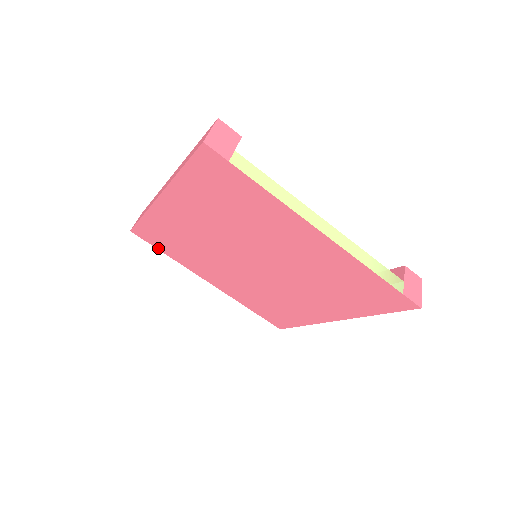
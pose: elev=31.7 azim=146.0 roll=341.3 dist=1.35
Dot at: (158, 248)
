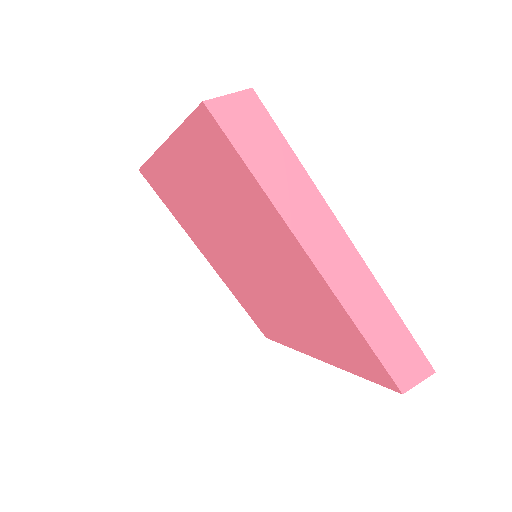
Dot at: (279, 342)
